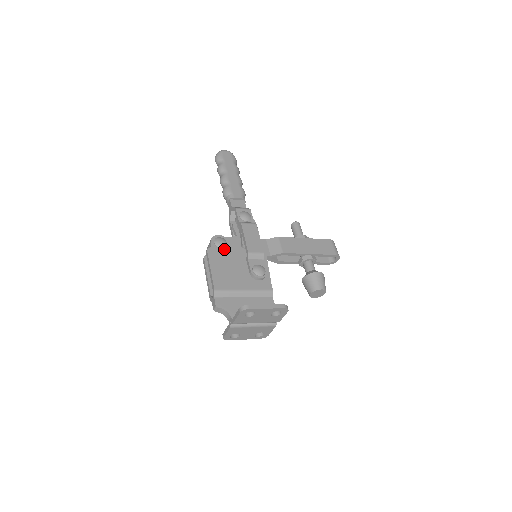
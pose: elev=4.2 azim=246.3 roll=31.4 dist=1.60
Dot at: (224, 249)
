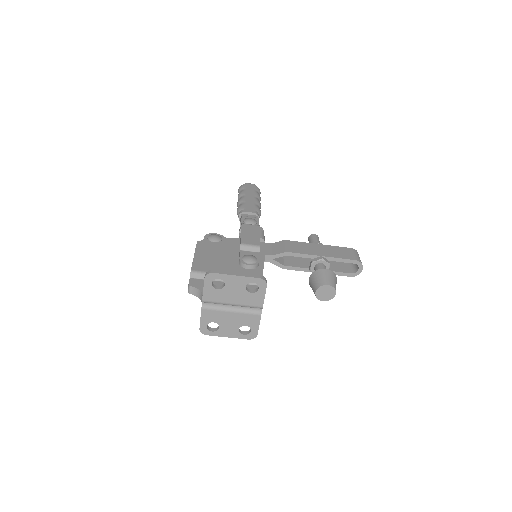
Dot at: (217, 243)
